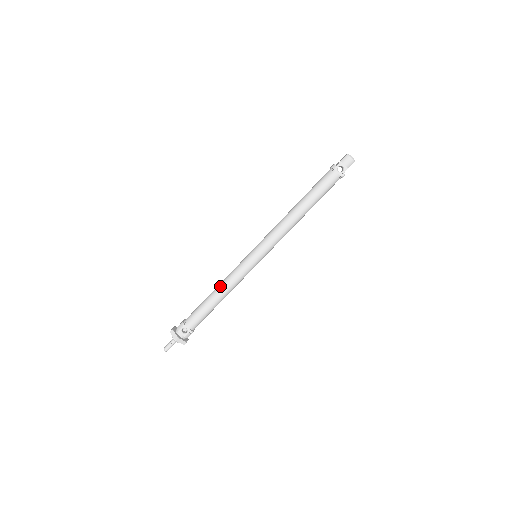
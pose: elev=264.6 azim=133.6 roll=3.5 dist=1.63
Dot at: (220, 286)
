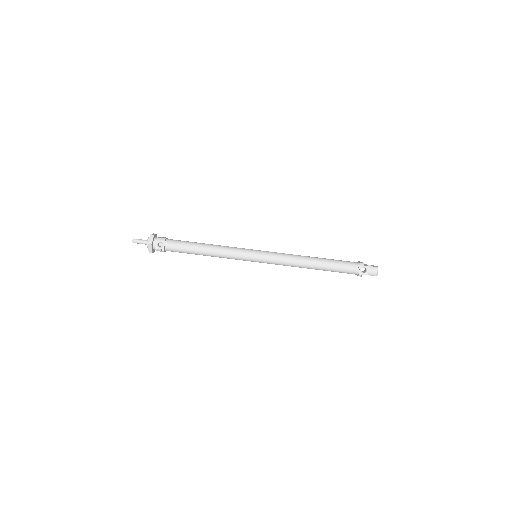
Dot at: (214, 246)
